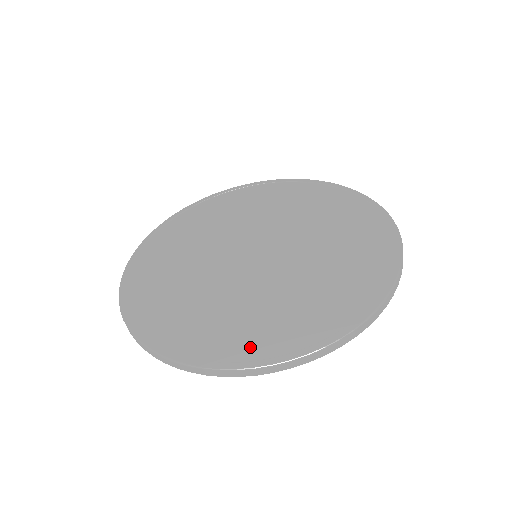
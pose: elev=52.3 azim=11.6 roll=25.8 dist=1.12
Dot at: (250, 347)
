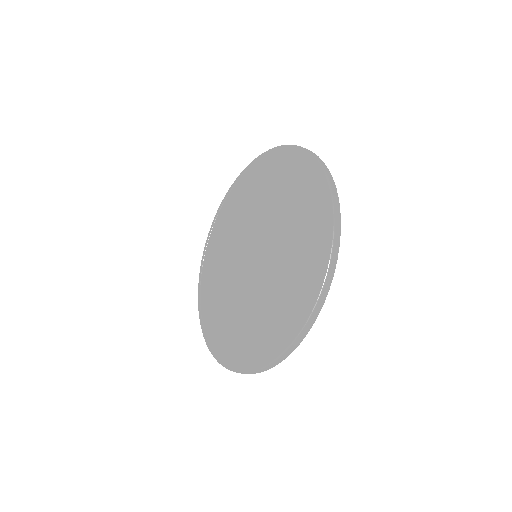
Dot at: (218, 340)
